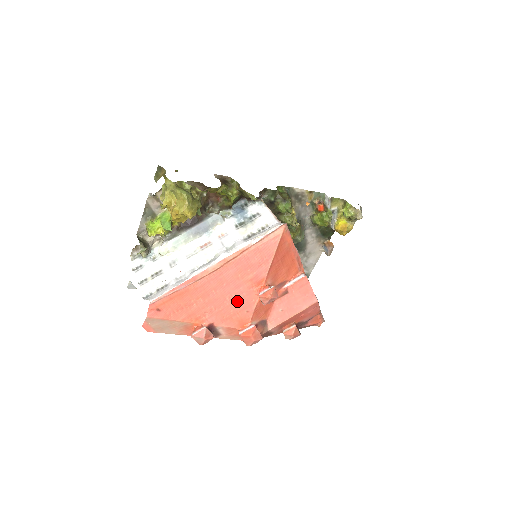
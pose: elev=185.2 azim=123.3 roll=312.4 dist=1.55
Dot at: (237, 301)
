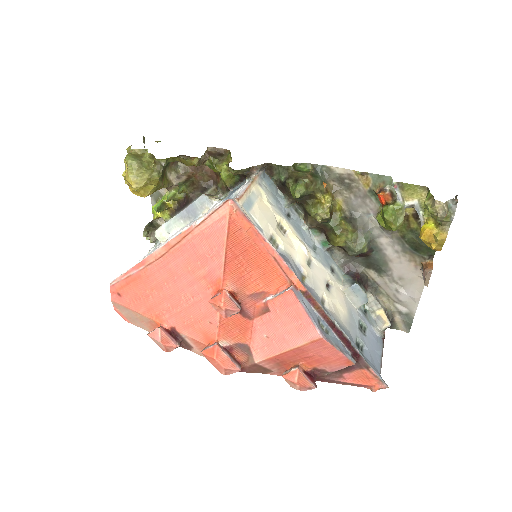
Dot at: (195, 304)
